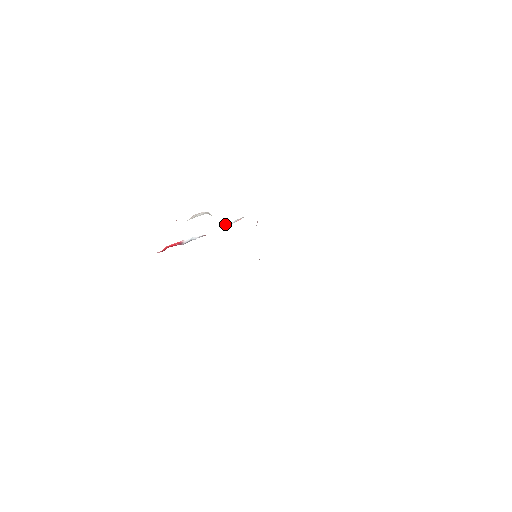
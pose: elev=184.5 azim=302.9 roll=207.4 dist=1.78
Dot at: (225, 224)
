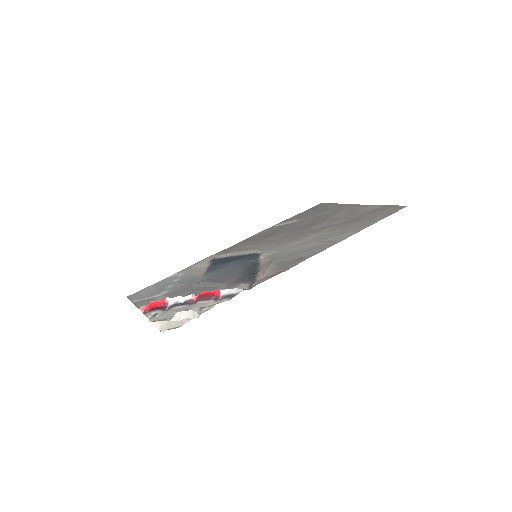
Dot at: (215, 292)
